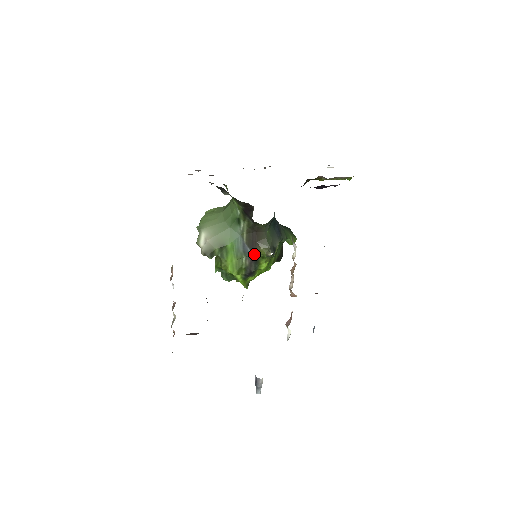
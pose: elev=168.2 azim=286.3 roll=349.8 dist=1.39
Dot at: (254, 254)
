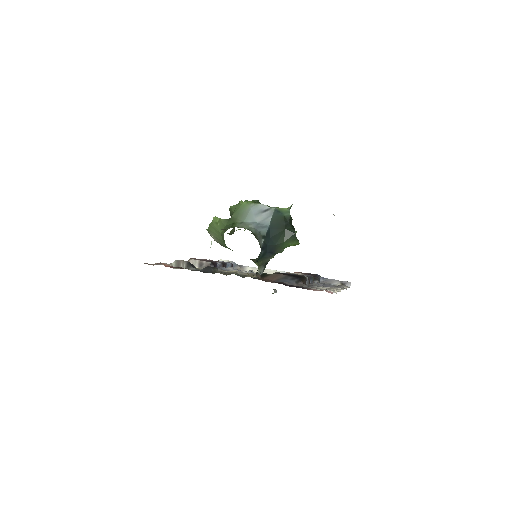
Dot at: occluded
